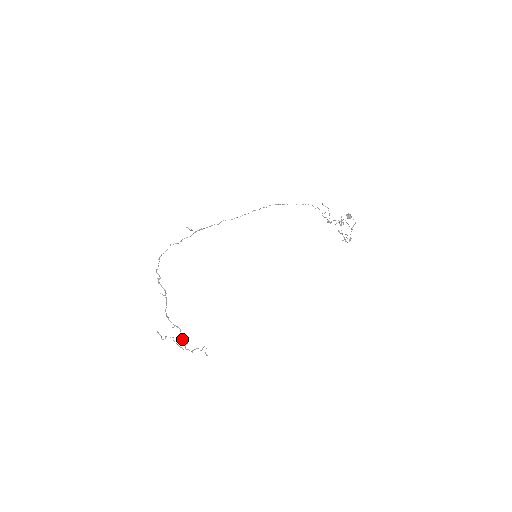
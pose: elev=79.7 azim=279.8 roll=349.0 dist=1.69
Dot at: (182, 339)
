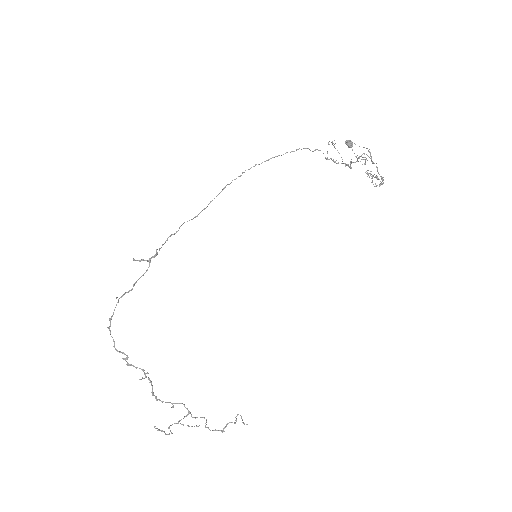
Dot at: (194, 417)
